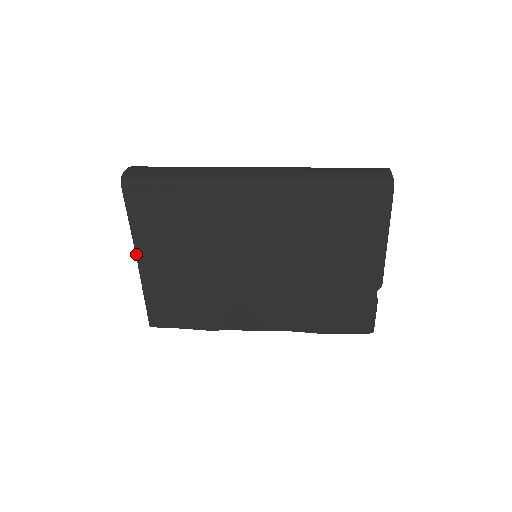
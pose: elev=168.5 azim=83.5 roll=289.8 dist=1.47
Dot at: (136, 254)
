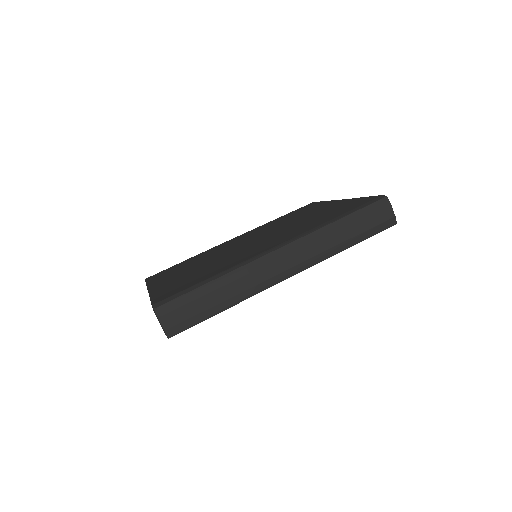
Dot at: occluded
